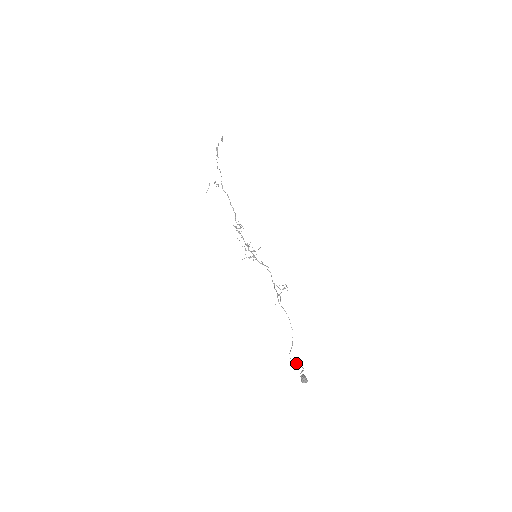
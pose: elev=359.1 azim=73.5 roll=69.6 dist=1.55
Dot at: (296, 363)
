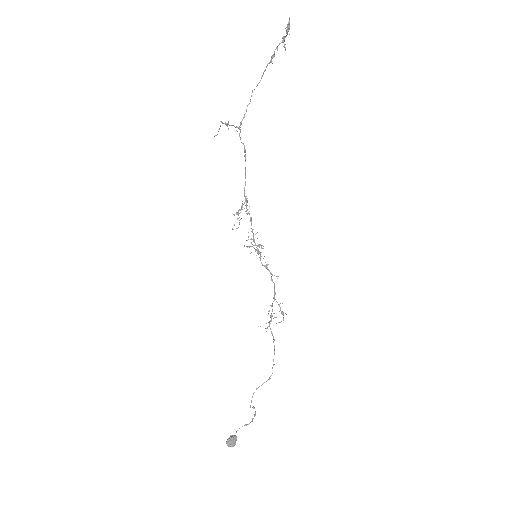
Dot at: (252, 407)
